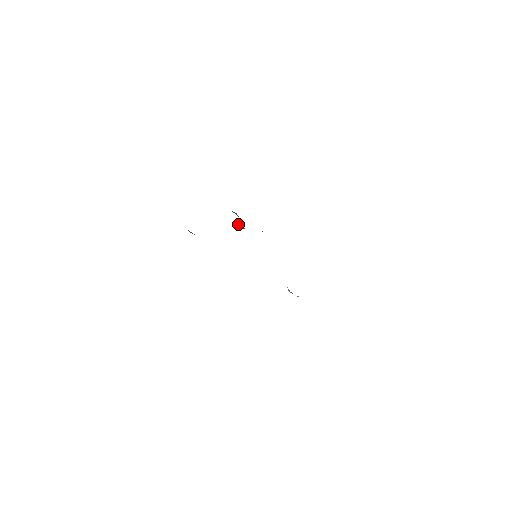
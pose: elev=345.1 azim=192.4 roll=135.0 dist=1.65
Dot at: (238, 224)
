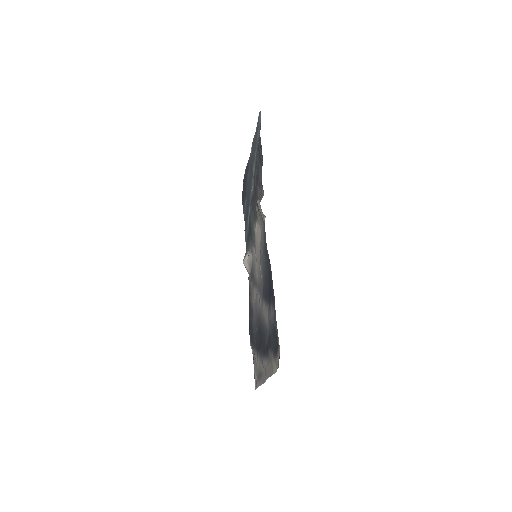
Dot at: occluded
